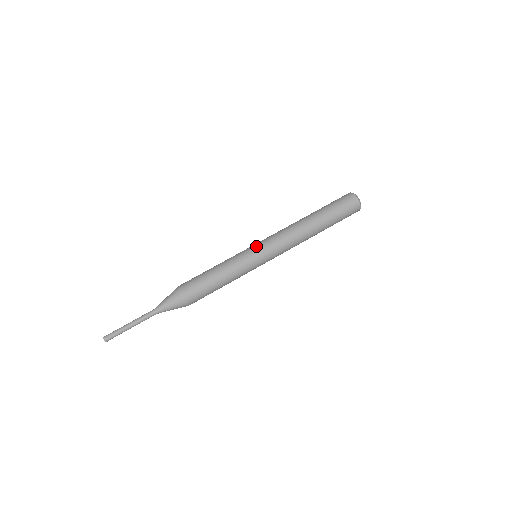
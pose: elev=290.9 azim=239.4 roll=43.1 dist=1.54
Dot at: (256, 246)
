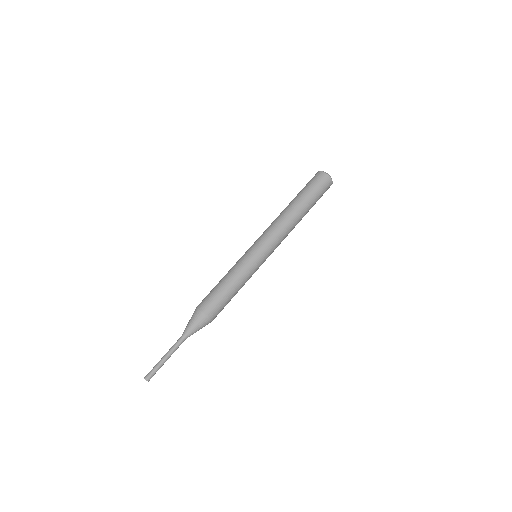
Dot at: (256, 248)
